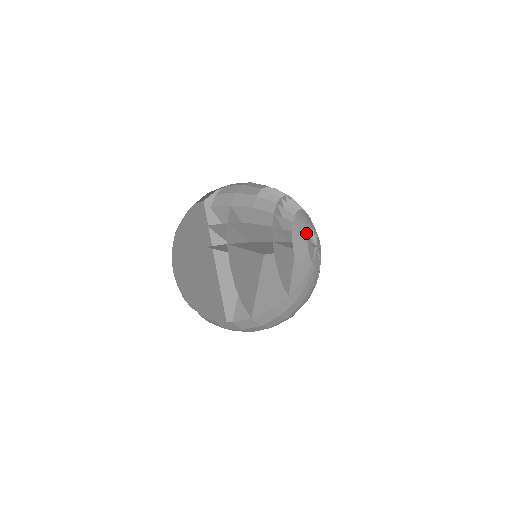
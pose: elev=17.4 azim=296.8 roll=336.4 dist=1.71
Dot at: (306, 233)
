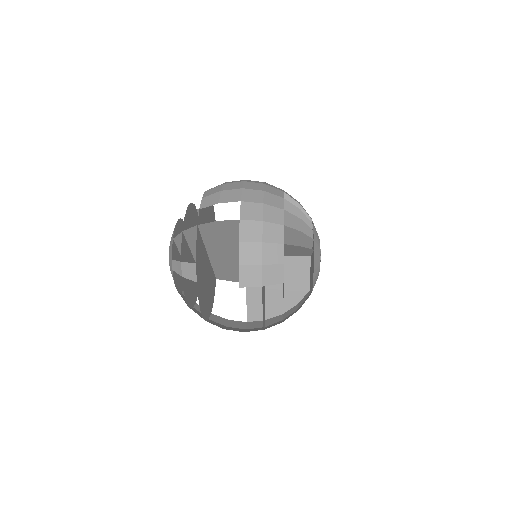
Dot at: (319, 264)
